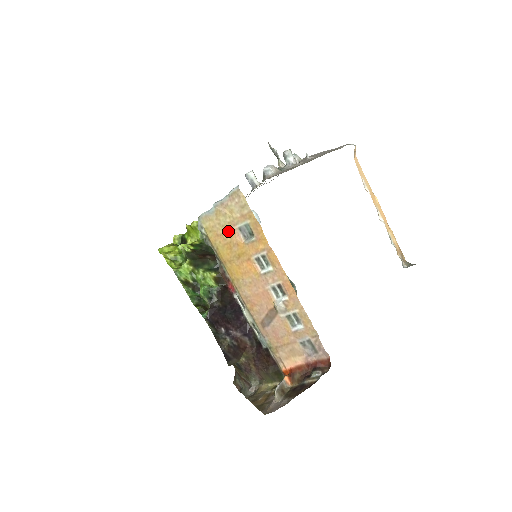
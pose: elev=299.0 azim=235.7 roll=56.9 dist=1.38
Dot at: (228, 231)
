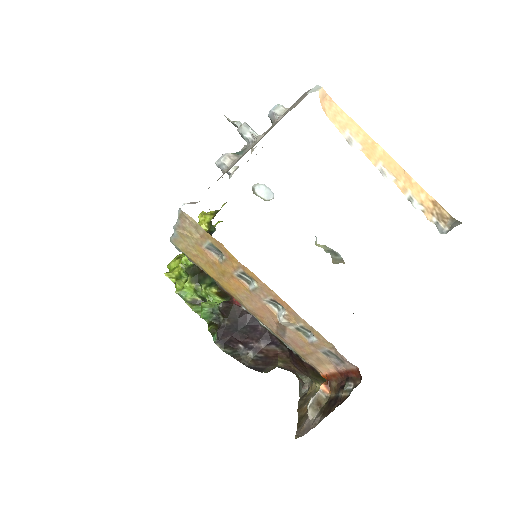
Dot at: (200, 251)
